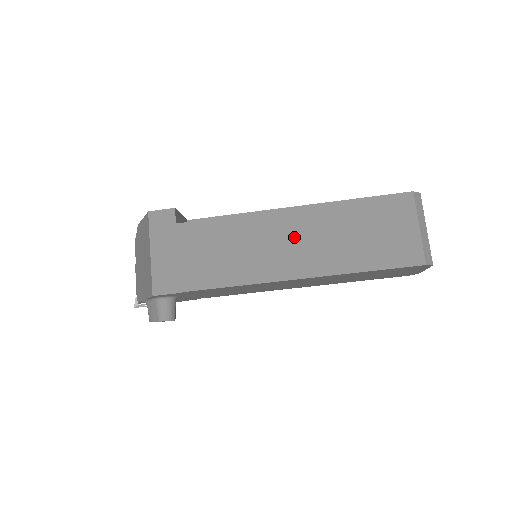
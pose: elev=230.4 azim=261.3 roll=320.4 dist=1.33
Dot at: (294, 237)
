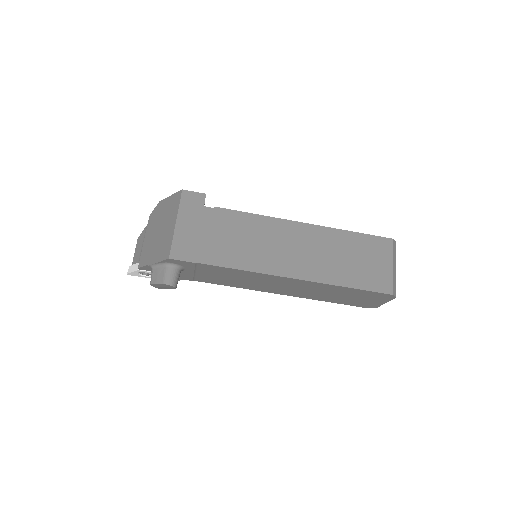
Dot at: (298, 245)
